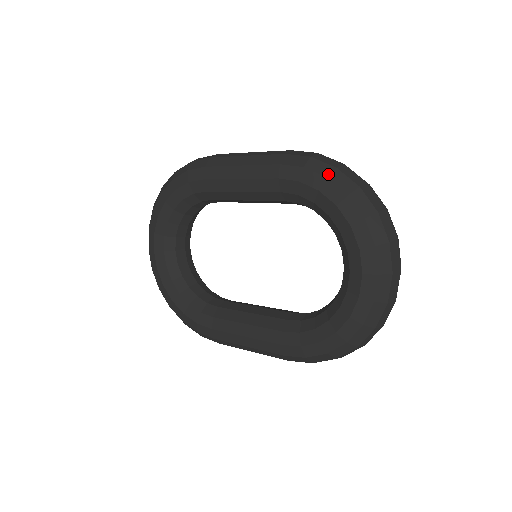
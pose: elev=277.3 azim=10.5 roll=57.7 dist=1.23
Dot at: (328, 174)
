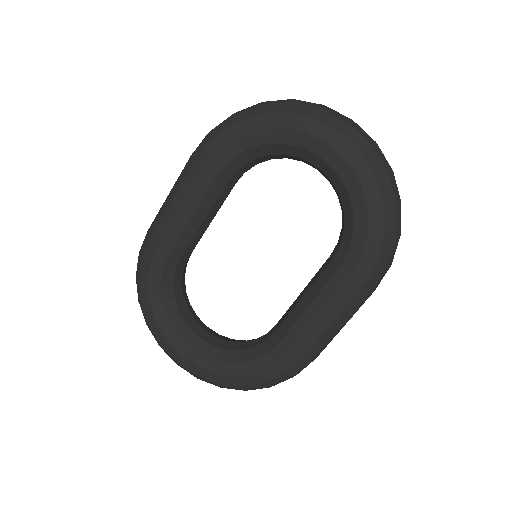
Dot at: (230, 122)
